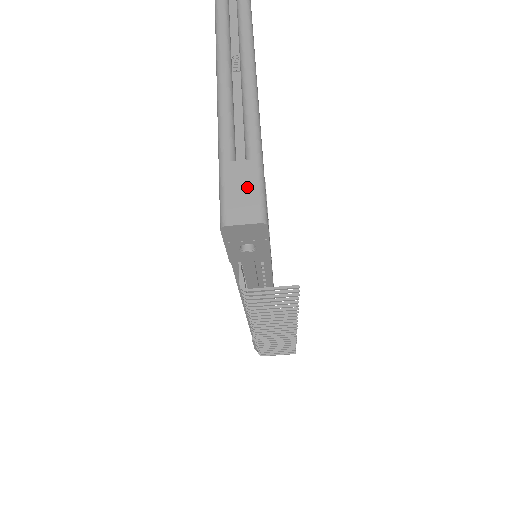
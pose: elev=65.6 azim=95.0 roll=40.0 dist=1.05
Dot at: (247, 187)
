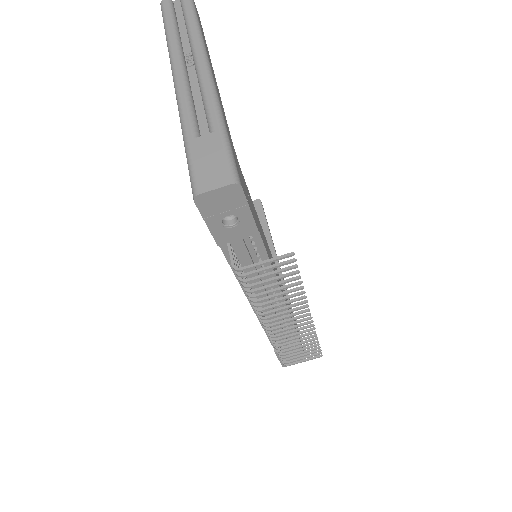
Dot at: (214, 156)
